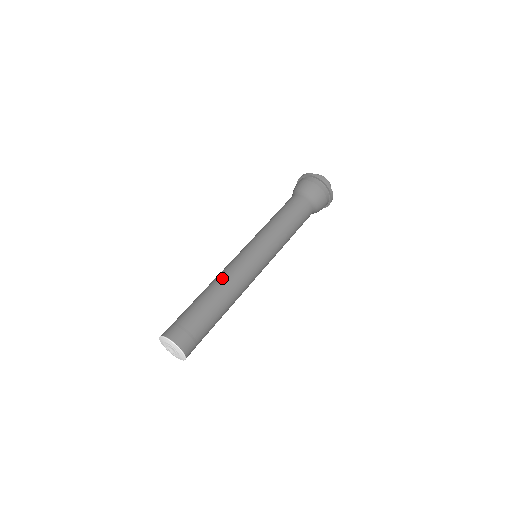
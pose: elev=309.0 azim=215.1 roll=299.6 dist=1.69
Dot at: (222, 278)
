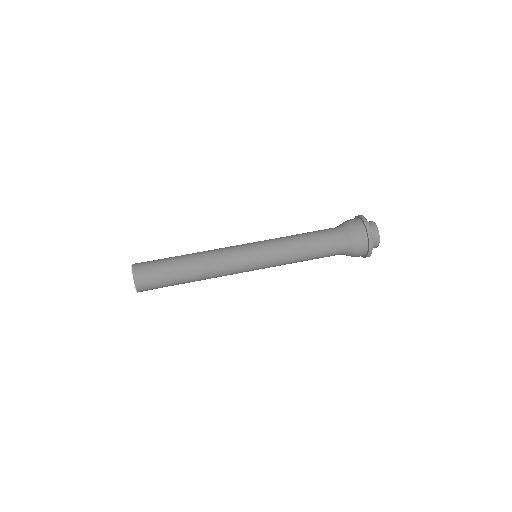
Dot at: occluded
